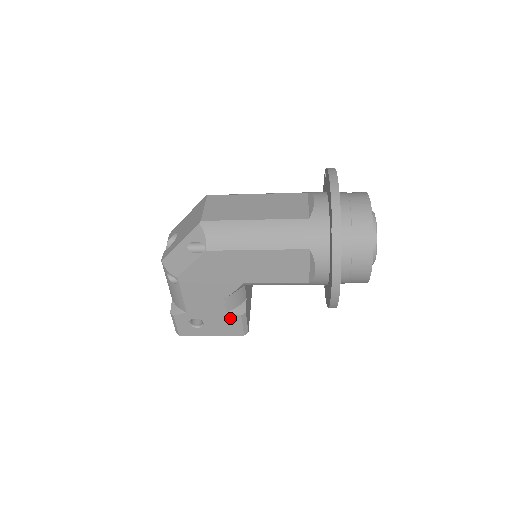
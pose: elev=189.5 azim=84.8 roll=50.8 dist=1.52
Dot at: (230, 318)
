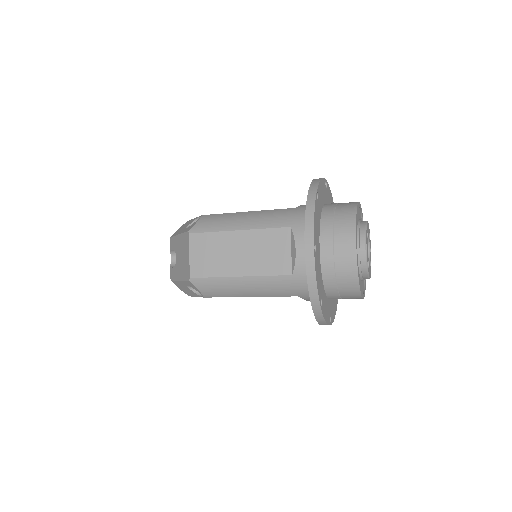
Dot at: occluded
